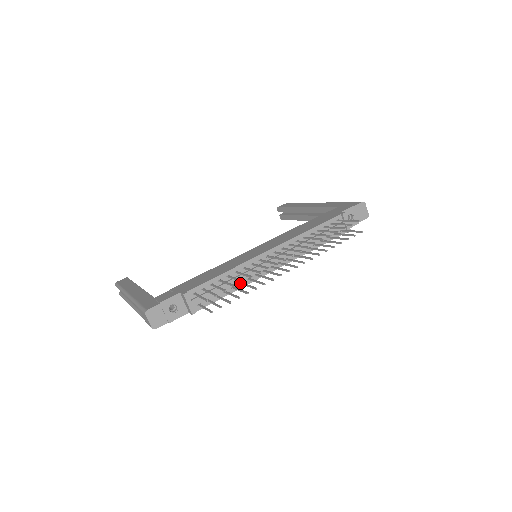
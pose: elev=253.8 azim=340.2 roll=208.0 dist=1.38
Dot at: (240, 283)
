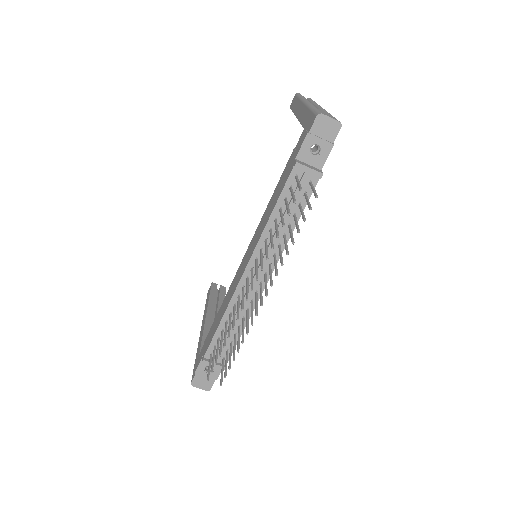
Dot at: (242, 320)
